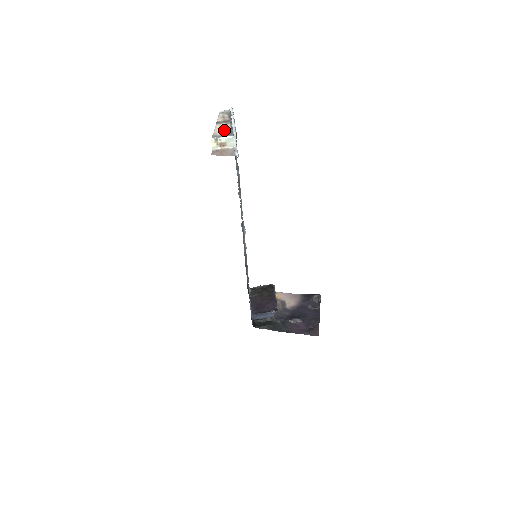
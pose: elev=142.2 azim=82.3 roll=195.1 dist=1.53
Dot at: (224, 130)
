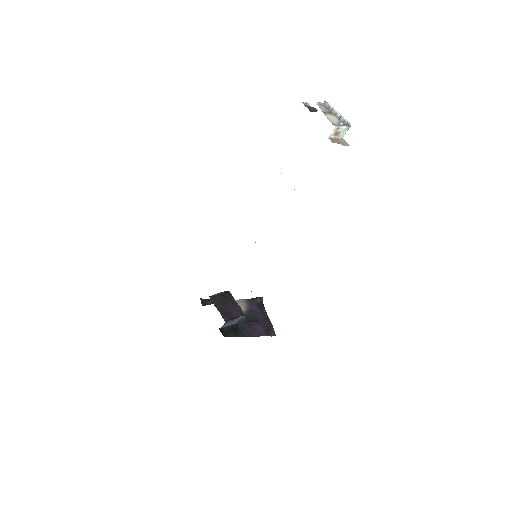
Dot at: (335, 120)
